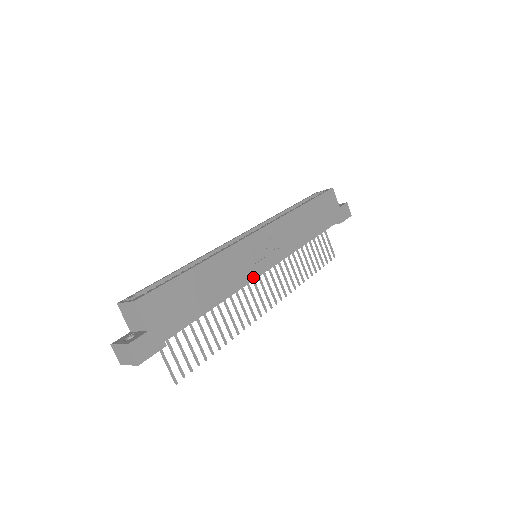
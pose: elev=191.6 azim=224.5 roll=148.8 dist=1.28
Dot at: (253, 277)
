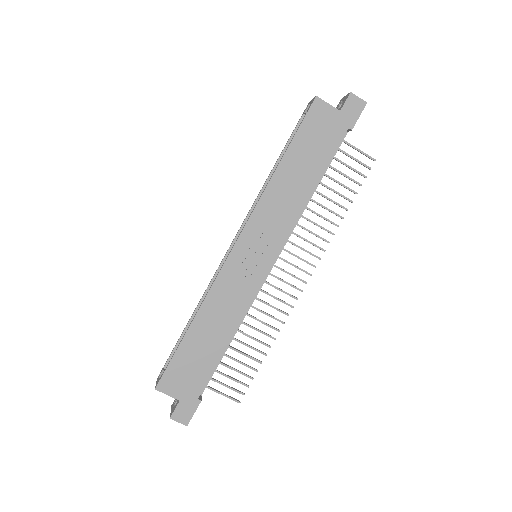
Dot at: (254, 292)
